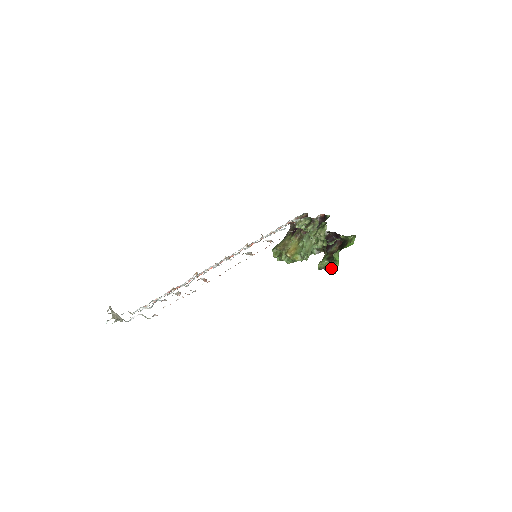
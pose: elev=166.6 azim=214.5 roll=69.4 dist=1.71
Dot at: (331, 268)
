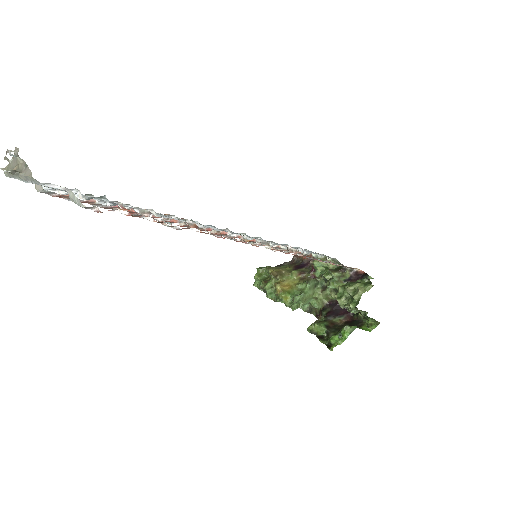
Dot at: (328, 340)
